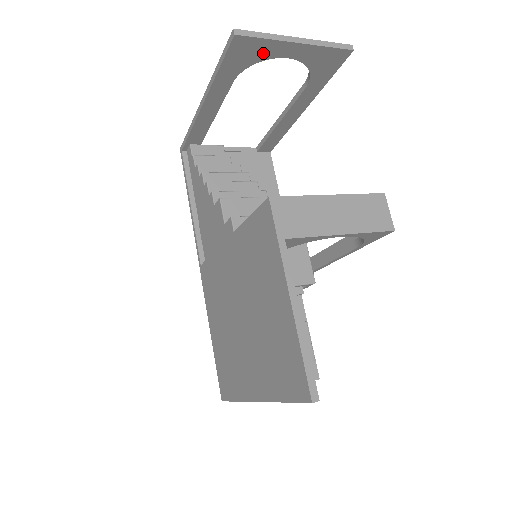
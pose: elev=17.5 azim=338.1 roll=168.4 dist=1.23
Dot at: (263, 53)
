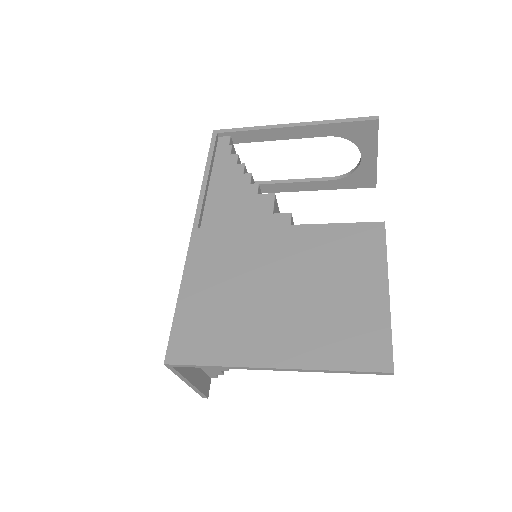
Dot at: (363, 142)
